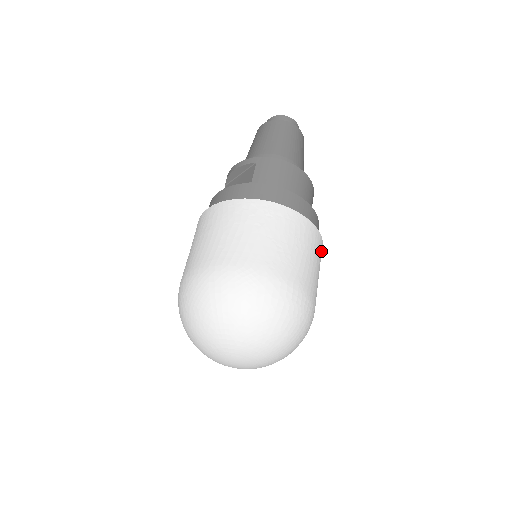
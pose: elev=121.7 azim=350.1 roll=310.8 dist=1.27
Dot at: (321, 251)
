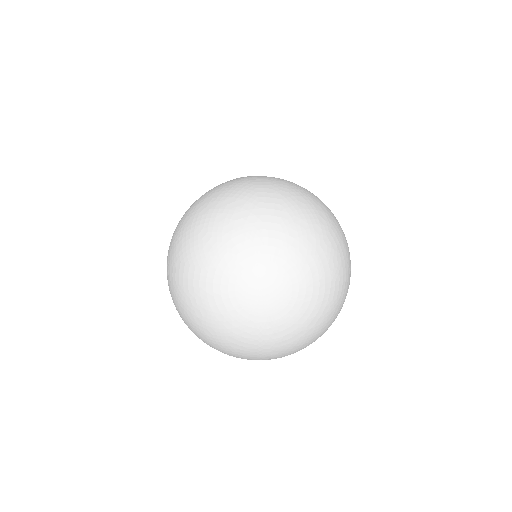
Dot at: occluded
